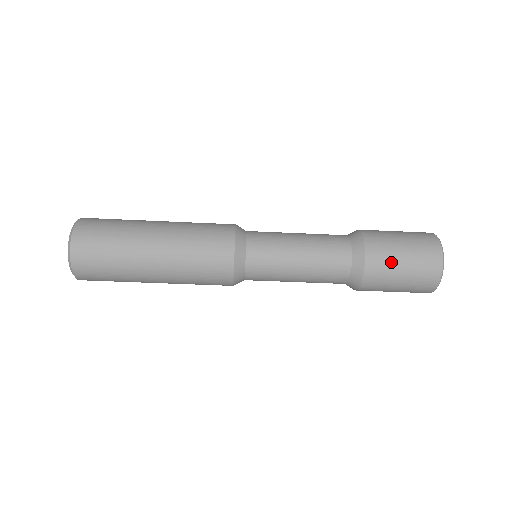
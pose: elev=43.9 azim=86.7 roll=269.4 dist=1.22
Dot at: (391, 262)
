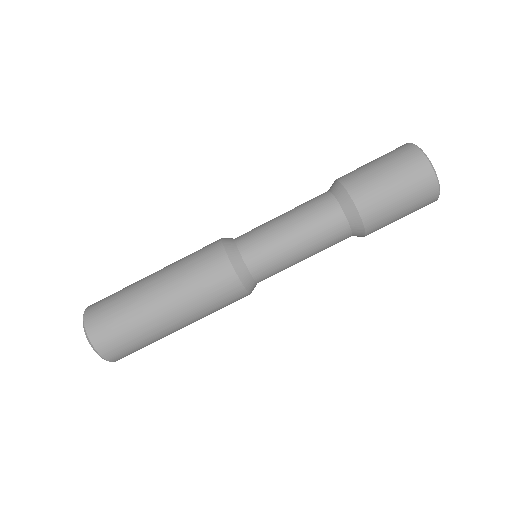
Dot at: (360, 168)
